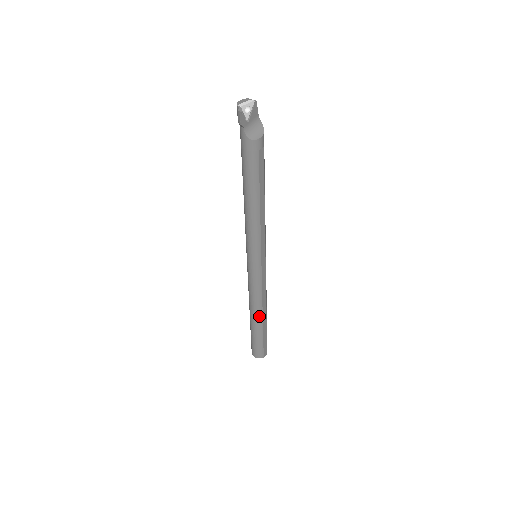
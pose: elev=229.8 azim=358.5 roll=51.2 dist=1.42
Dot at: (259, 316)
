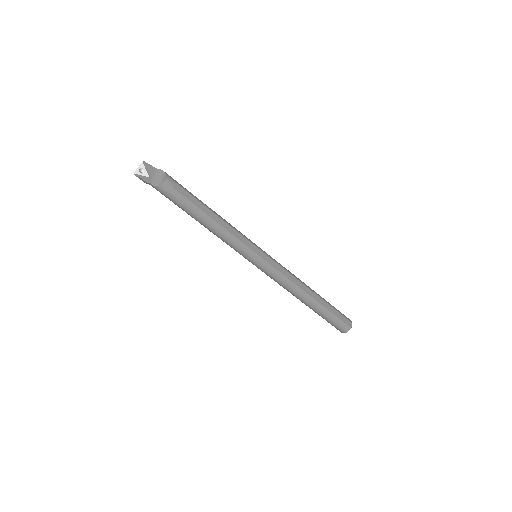
Dot at: (307, 298)
